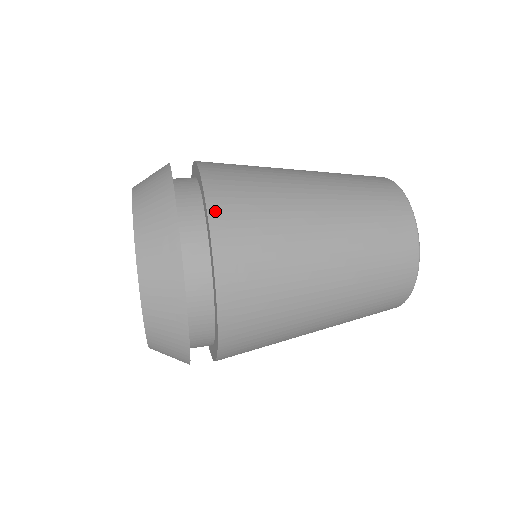
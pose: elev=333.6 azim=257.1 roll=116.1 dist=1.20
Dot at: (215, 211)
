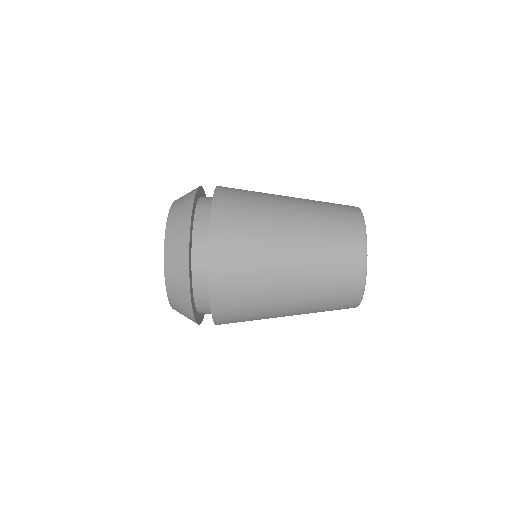
Dot at: (214, 287)
